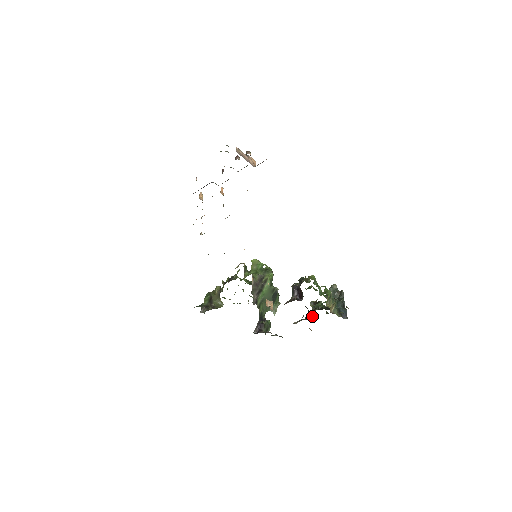
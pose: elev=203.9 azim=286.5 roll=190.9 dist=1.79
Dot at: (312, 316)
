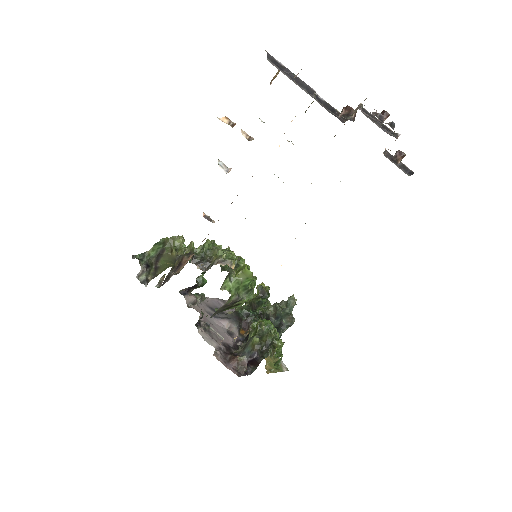
Dot at: (247, 326)
